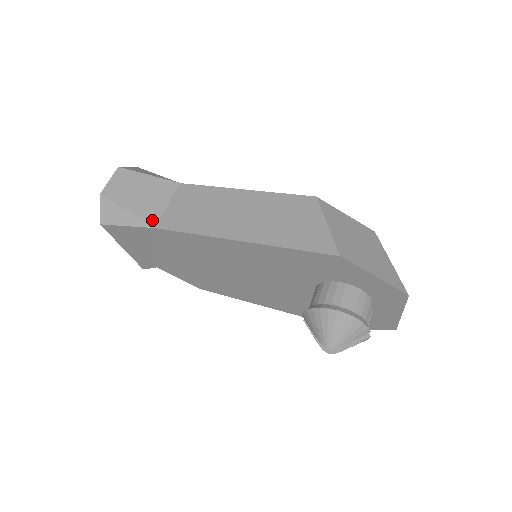
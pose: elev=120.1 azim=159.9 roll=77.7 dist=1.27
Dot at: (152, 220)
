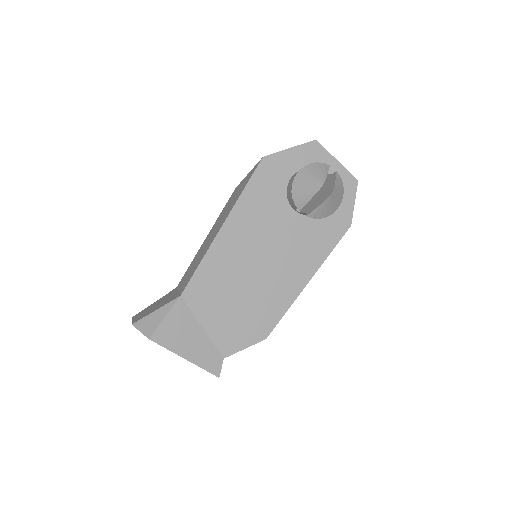
Dot at: (176, 297)
